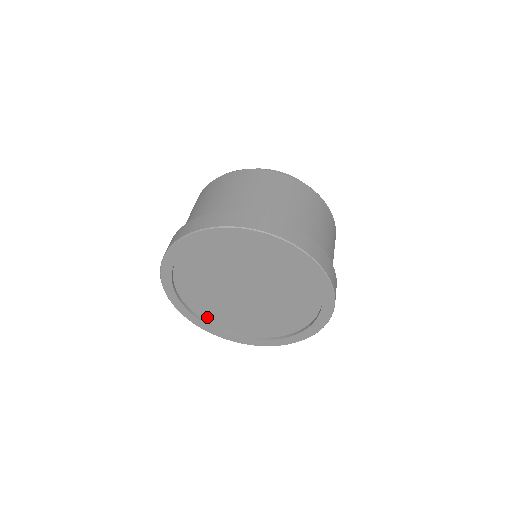
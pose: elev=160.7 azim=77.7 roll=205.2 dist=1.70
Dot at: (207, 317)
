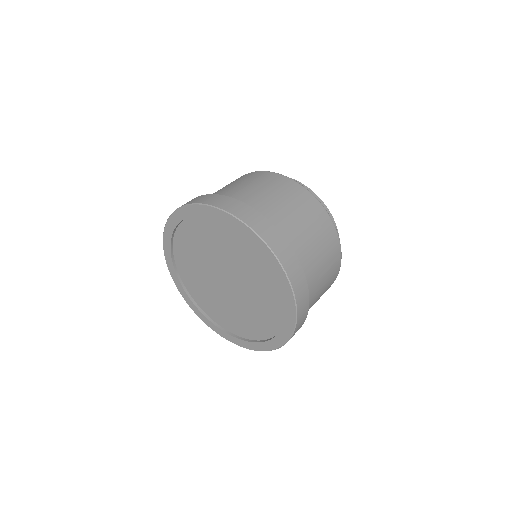
Dot at: (191, 290)
